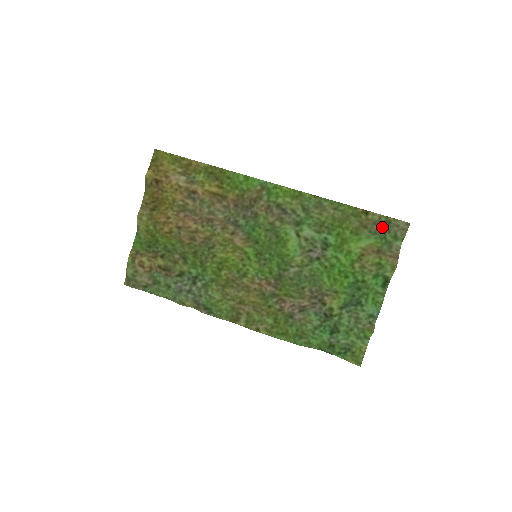
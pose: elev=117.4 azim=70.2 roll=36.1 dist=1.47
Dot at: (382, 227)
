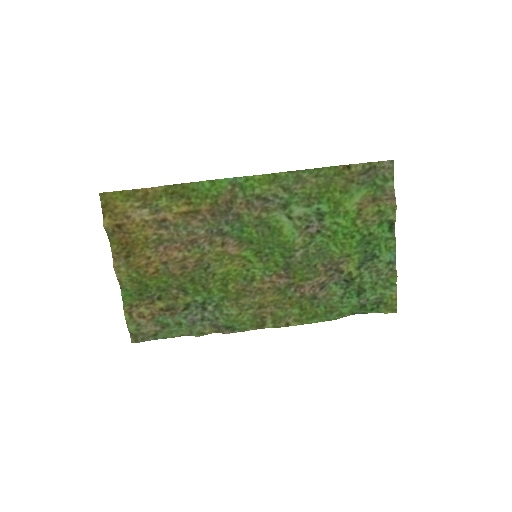
Dot at: (369, 175)
